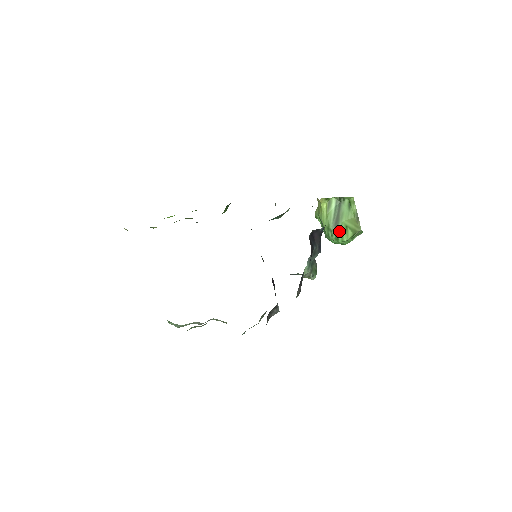
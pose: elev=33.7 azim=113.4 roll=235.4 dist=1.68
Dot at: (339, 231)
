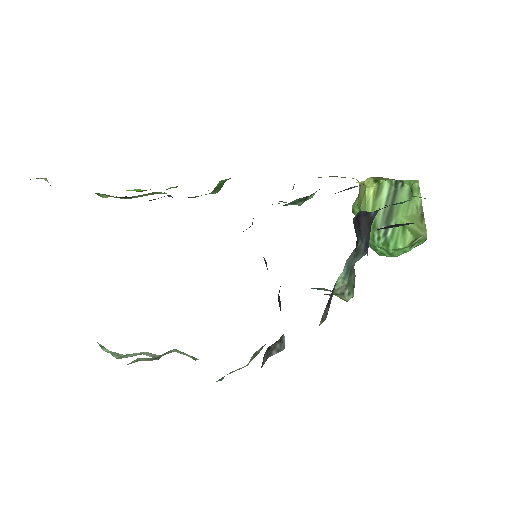
Dot at: (391, 232)
